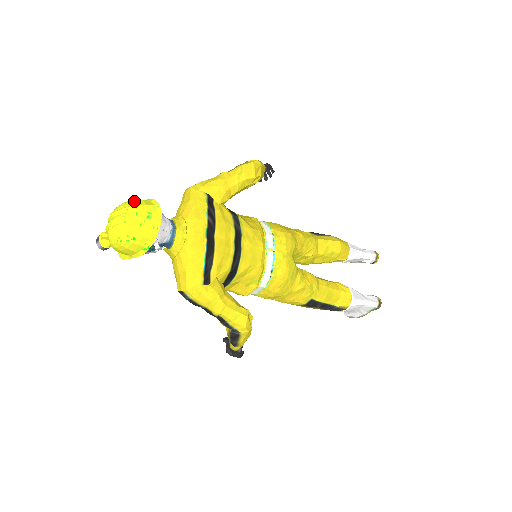
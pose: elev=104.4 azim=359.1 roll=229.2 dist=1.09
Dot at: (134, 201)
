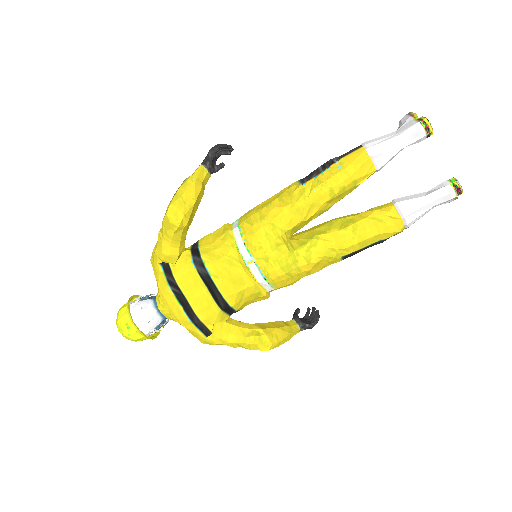
Dot at: (118, 314)
